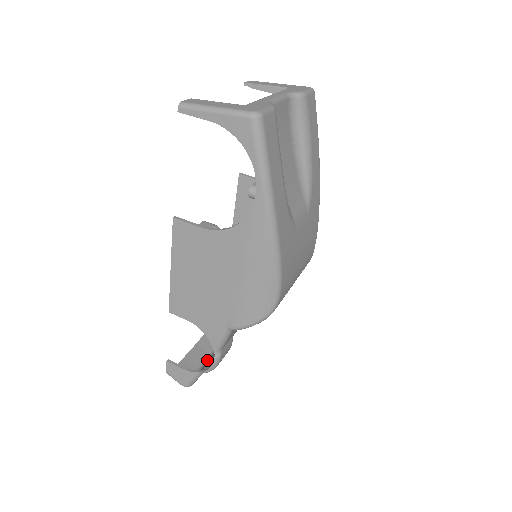
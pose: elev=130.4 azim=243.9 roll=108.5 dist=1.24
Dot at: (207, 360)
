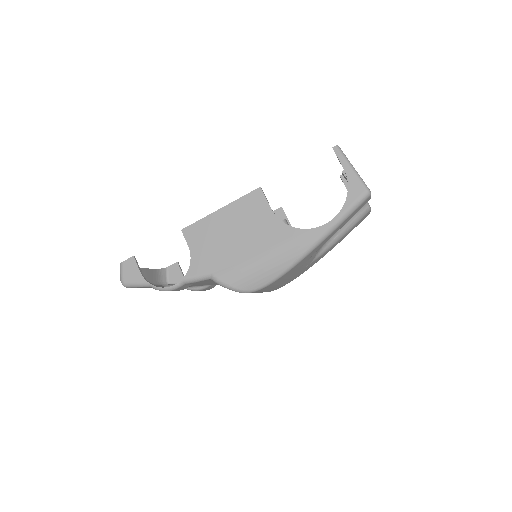
Dot at: occluded
